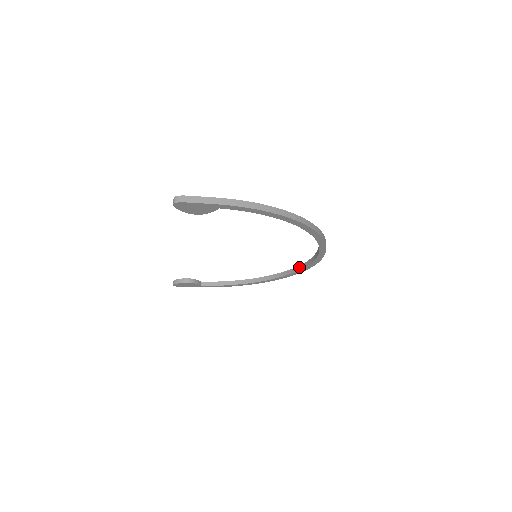
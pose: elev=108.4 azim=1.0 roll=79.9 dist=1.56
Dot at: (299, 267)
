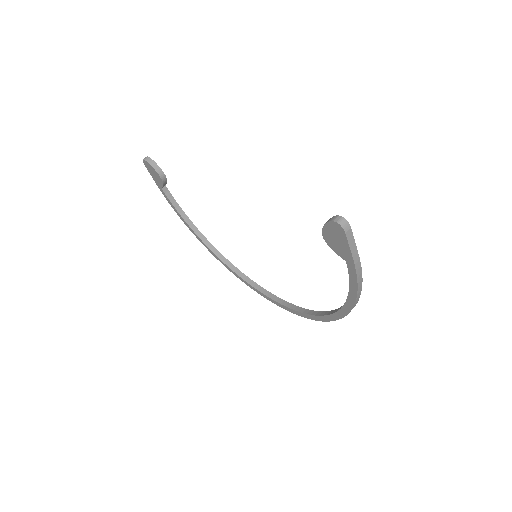
Dot at: (253, 282)
